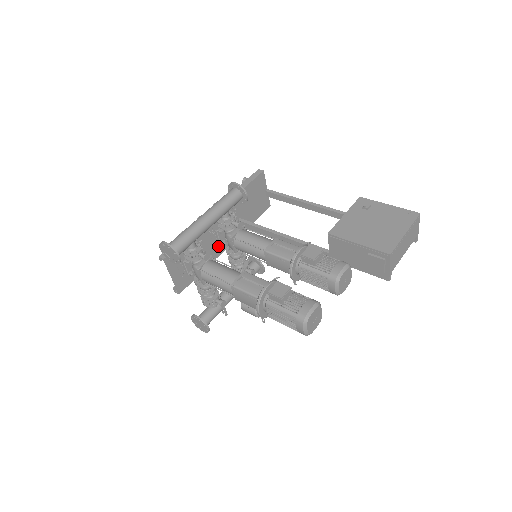
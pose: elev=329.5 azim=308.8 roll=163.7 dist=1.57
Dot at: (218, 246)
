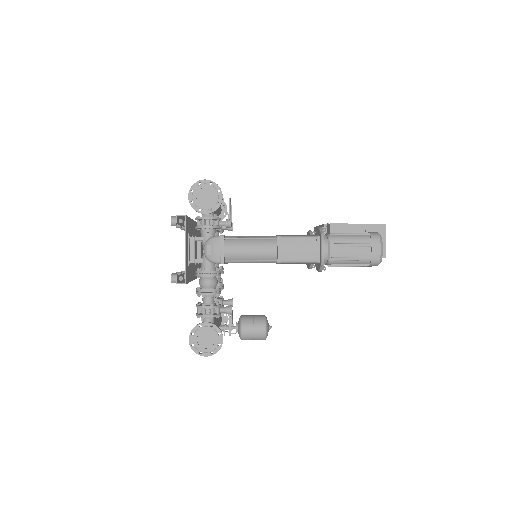
Dot at: (195, 265)
